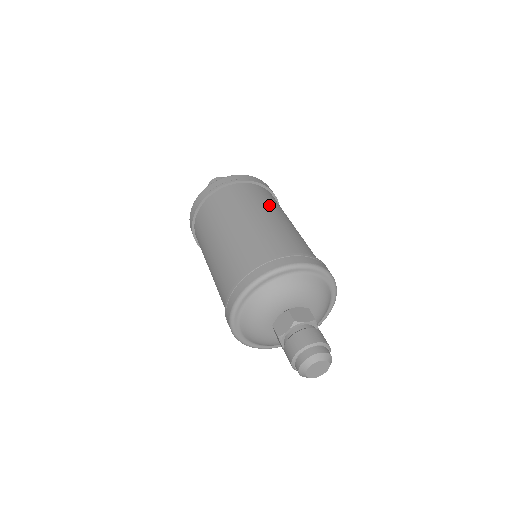
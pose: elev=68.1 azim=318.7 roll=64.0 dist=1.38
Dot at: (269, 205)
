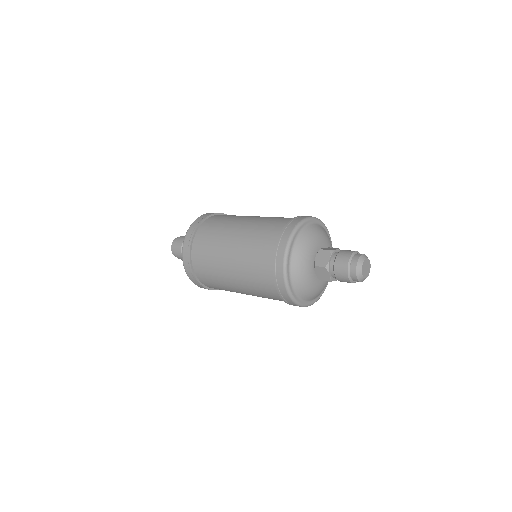
Dot at: (223, 231)
